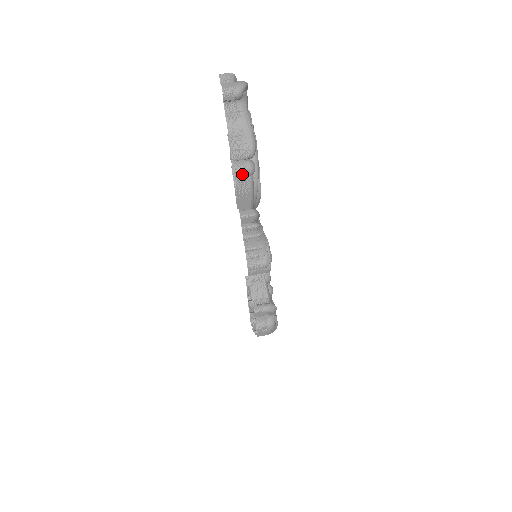
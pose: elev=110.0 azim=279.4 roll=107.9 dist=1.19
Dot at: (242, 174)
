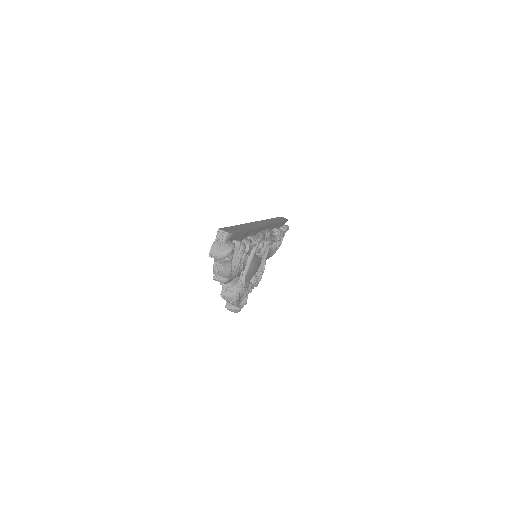
Dot at: (219, 281)
